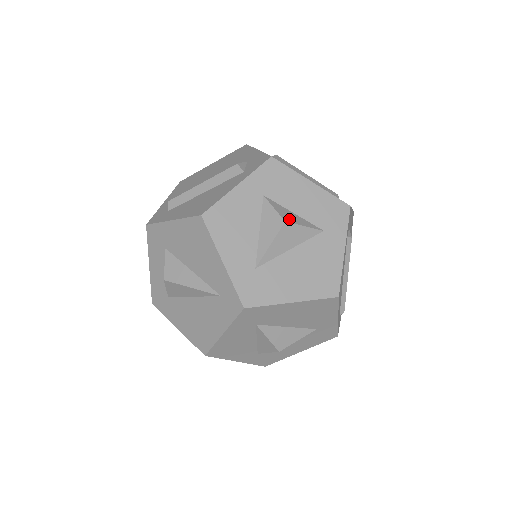
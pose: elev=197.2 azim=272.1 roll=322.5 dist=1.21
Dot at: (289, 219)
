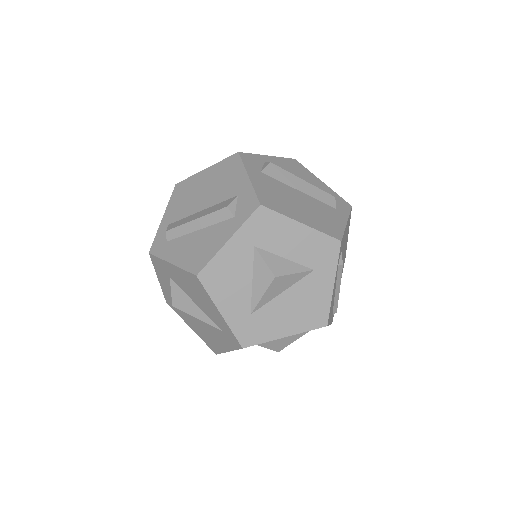
Dot at: (279, 271)
